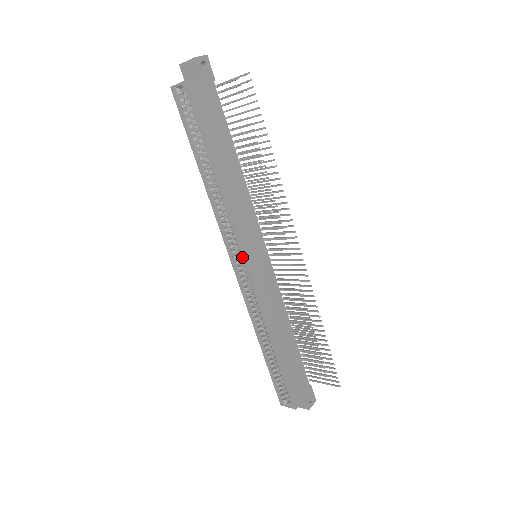
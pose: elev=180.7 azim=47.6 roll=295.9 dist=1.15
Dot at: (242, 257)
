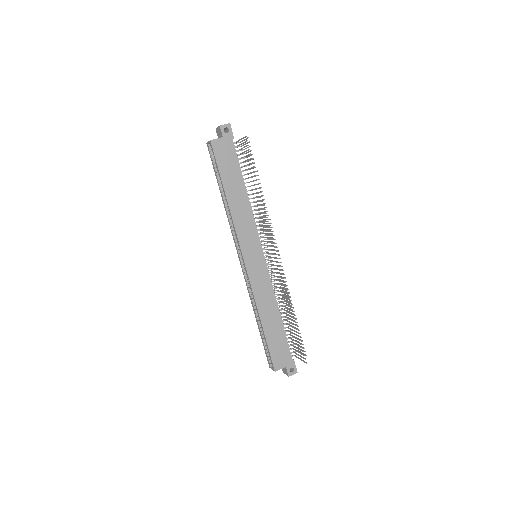
Dot at: (241, 255)
